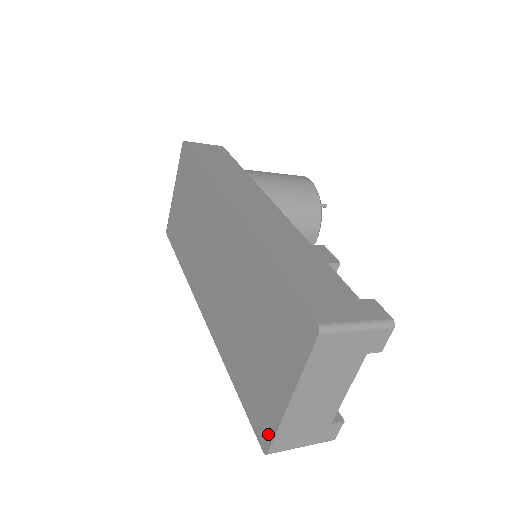
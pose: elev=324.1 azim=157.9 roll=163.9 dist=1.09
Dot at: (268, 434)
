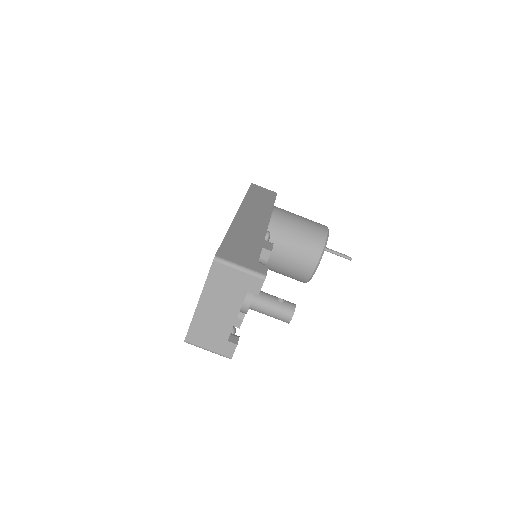
Dot at: (189, 329)
